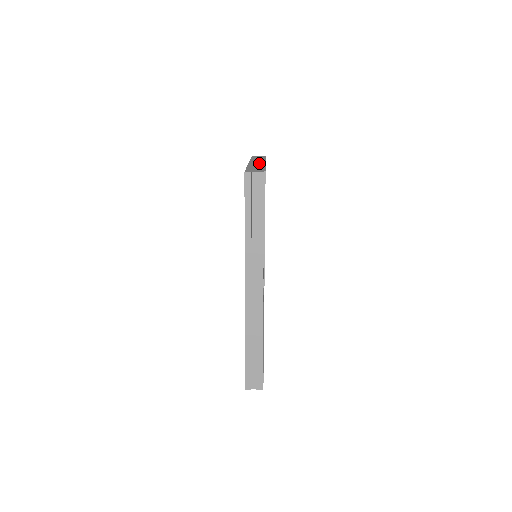
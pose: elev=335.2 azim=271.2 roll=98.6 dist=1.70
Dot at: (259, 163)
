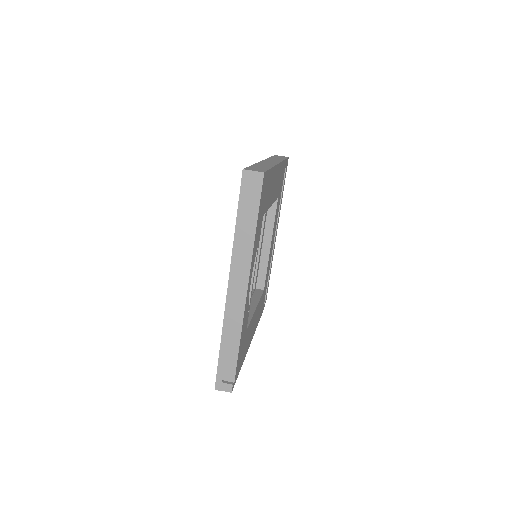
Dot at: (237, 306)
